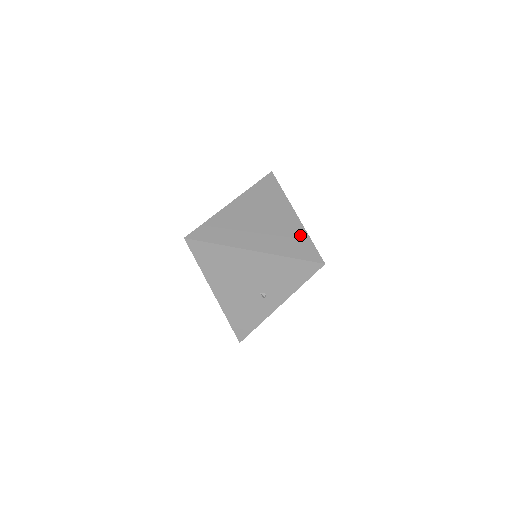
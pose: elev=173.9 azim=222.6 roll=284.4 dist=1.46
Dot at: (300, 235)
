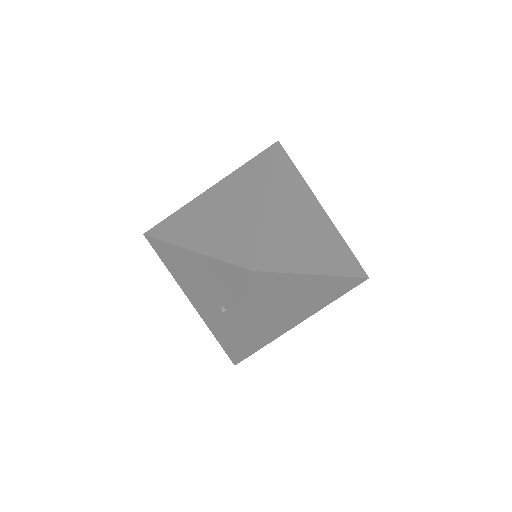
Dot at: (250, 227)
